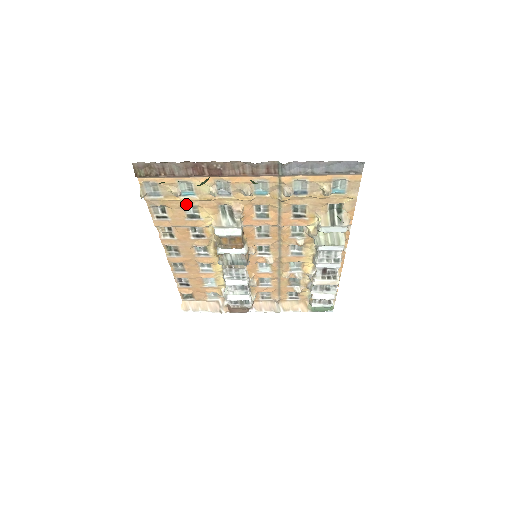
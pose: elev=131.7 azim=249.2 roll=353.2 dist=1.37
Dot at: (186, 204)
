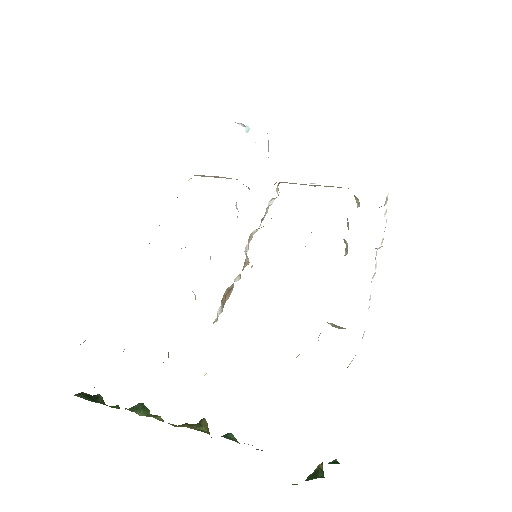
Dot at: occluded
